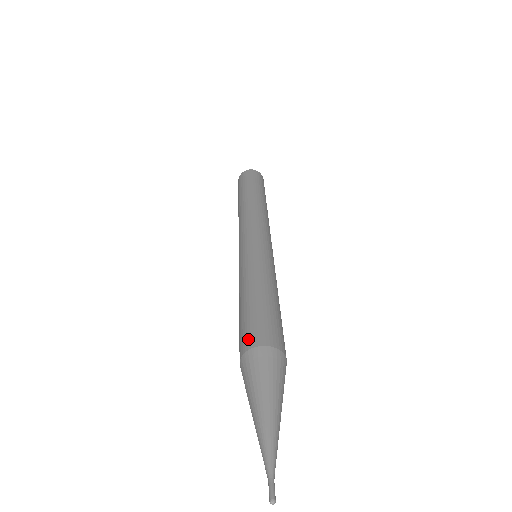
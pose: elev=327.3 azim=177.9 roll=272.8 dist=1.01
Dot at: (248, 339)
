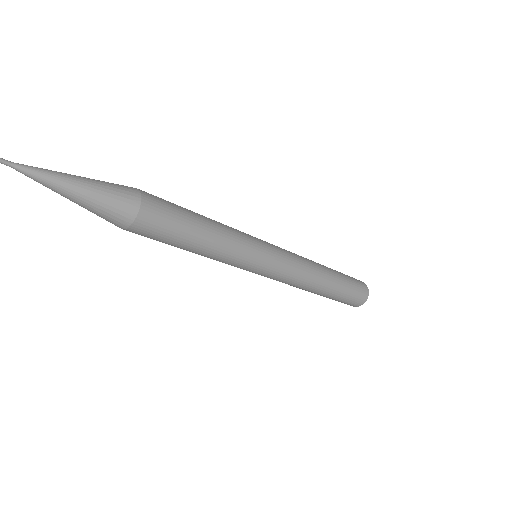
Dot at: occluded
